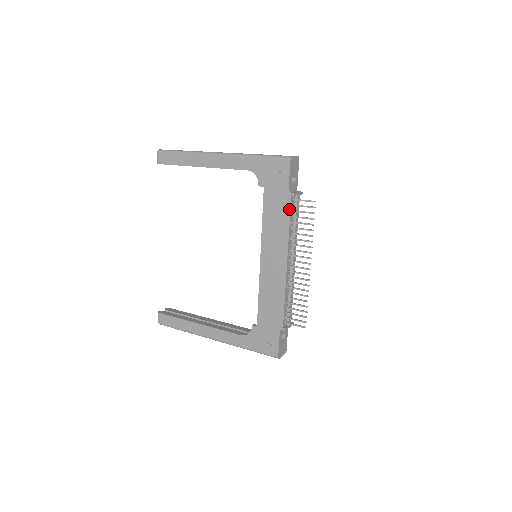
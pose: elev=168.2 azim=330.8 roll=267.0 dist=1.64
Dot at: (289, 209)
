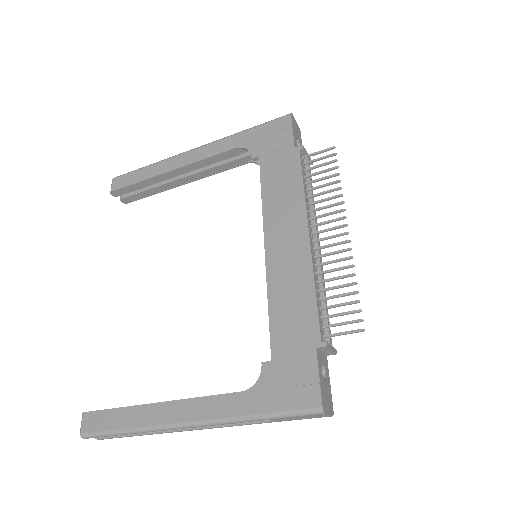
Dot at: (299, 165)
